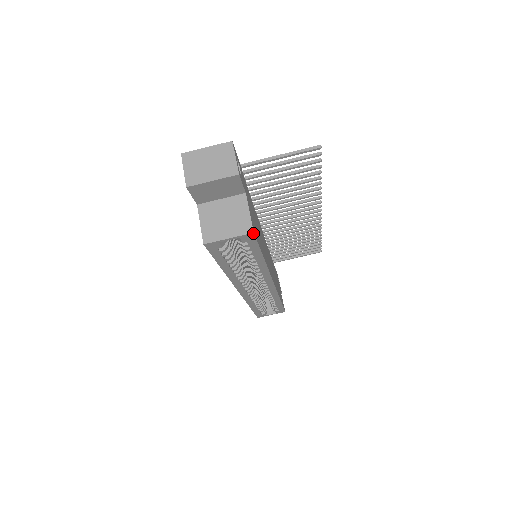
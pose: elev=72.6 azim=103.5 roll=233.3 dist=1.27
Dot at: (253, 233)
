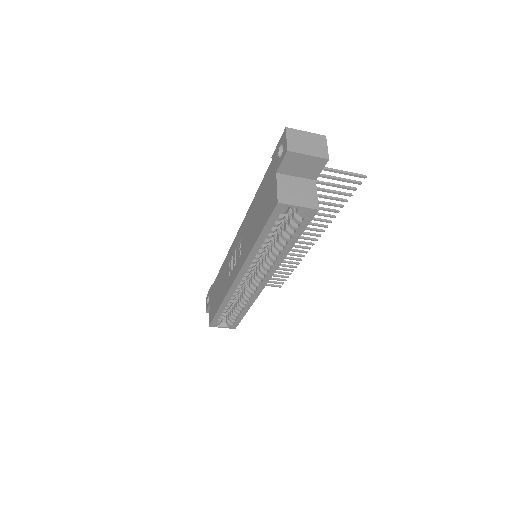
Dot at: (318, 210)
